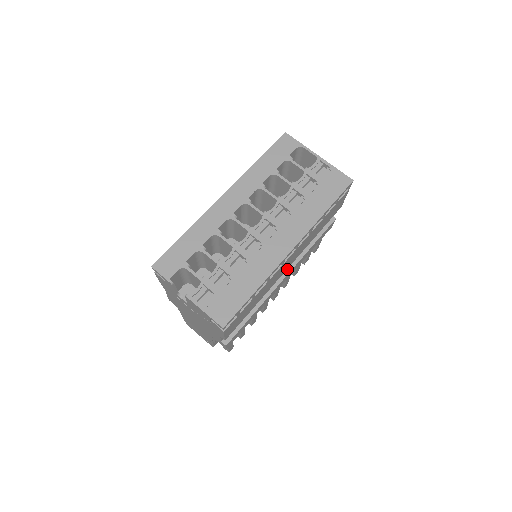
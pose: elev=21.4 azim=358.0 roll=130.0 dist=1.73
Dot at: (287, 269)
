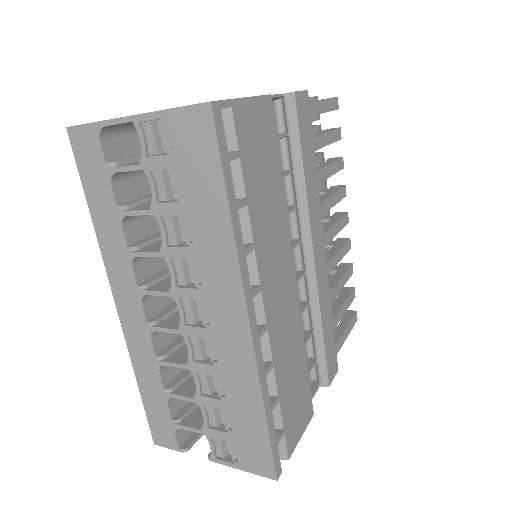
Dot at: (304, 241)
